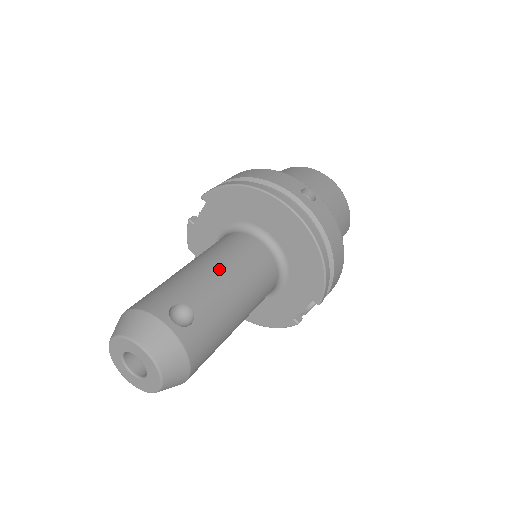
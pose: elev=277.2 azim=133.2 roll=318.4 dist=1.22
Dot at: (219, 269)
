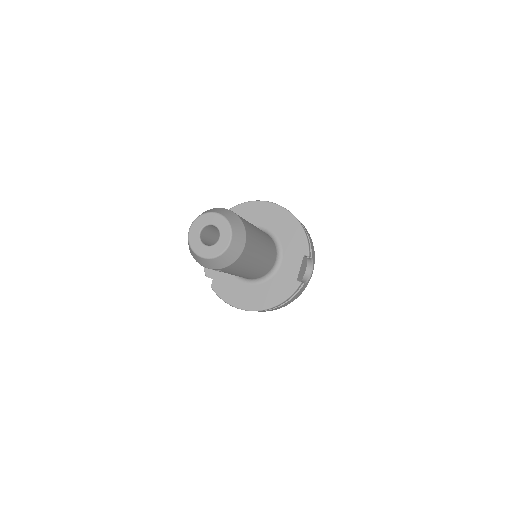
Dot at: occluded
